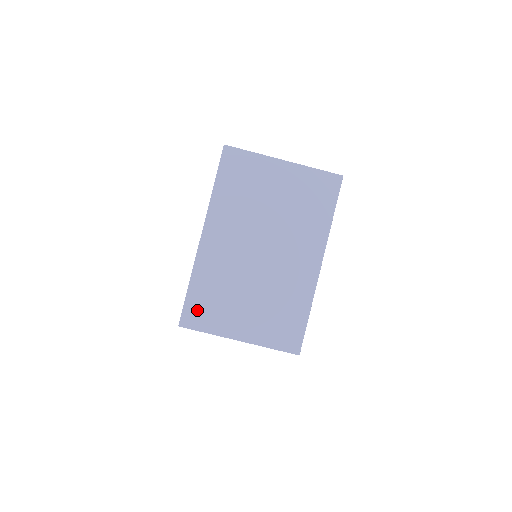
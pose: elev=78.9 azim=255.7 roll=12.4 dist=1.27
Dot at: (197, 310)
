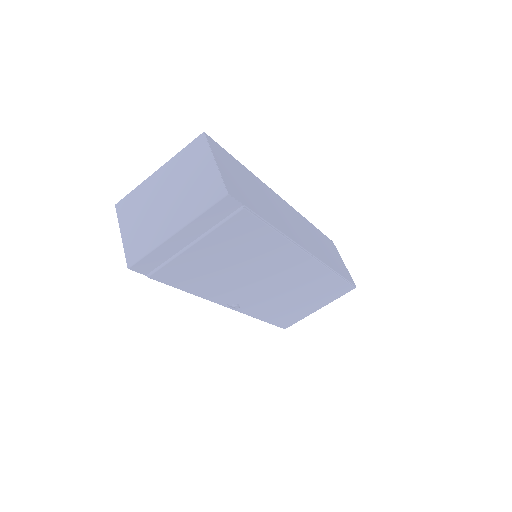
Dot at: (125, 204)
